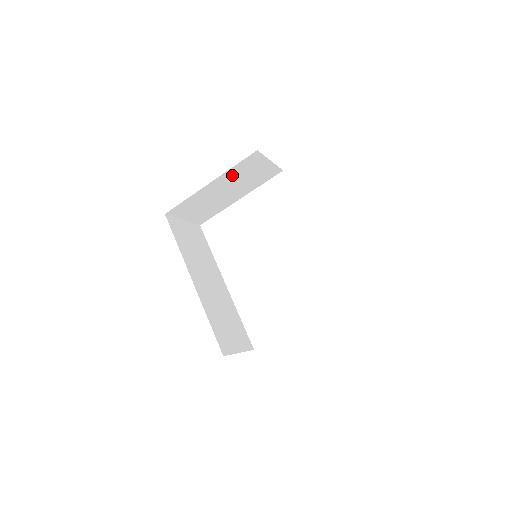
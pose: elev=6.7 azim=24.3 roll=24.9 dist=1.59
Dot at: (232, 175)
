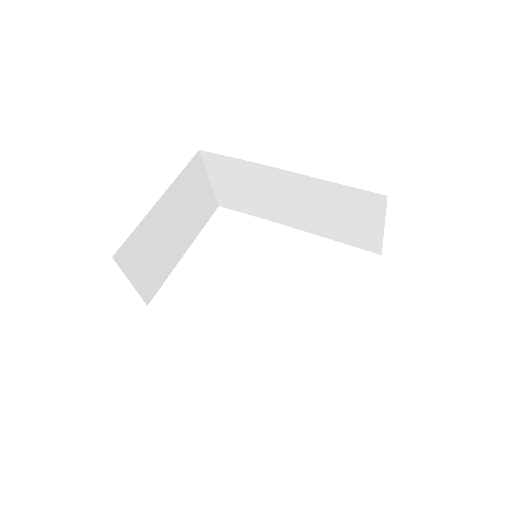
Dot at: (179, 192)
